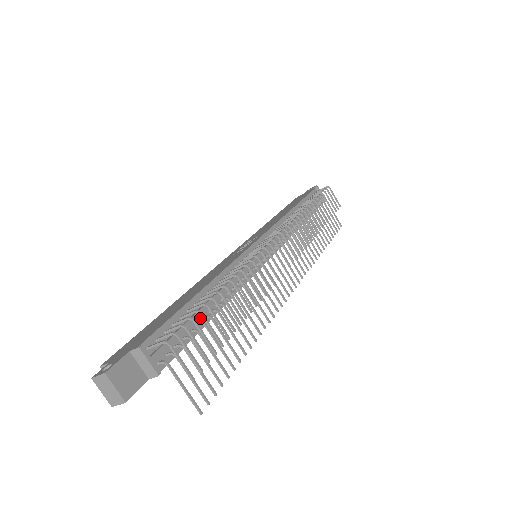
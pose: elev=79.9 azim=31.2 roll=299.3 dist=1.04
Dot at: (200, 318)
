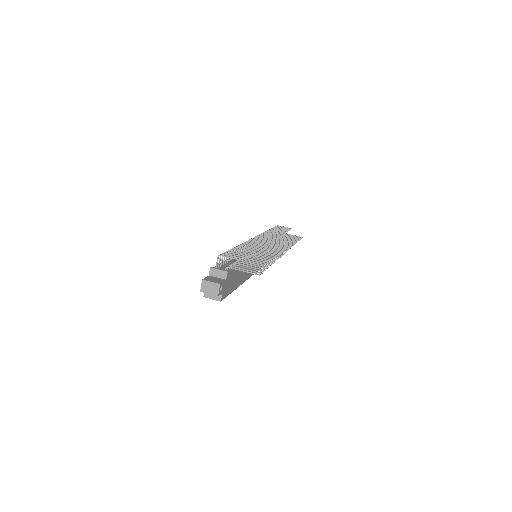
Dot at: occluded
